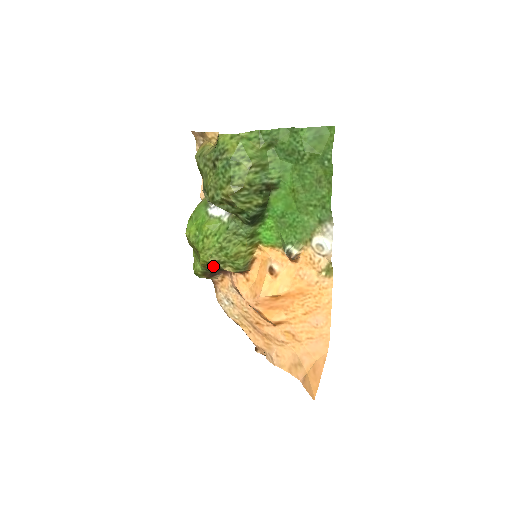
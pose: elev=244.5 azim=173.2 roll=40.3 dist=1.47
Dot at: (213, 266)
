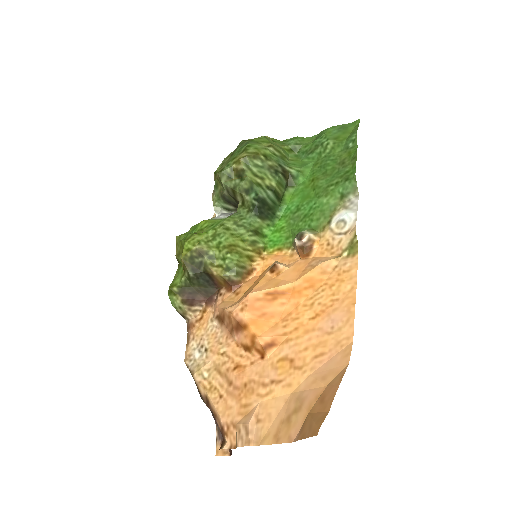
Dot at: (197, 263)
